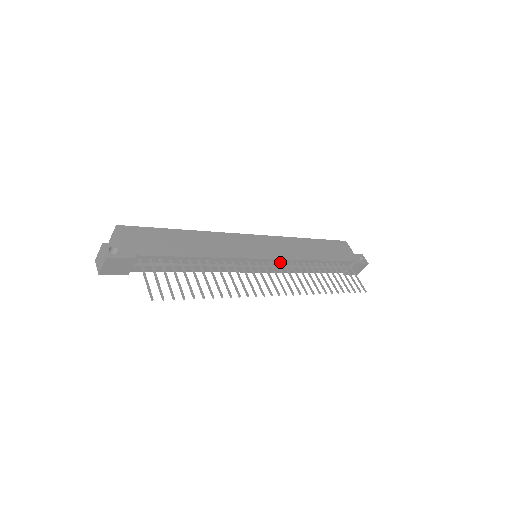
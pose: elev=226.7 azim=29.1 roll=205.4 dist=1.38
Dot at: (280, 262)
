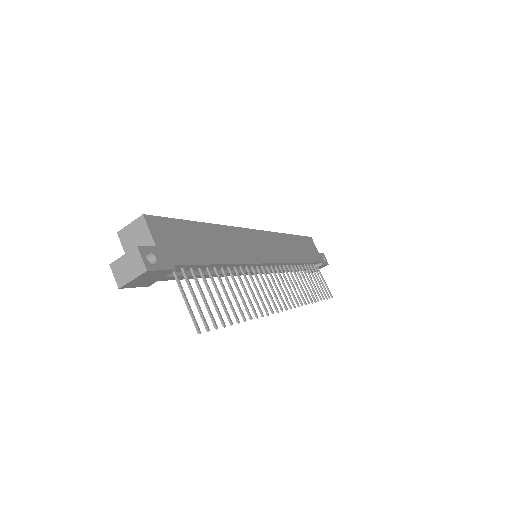
Dot at: (277, 265)
